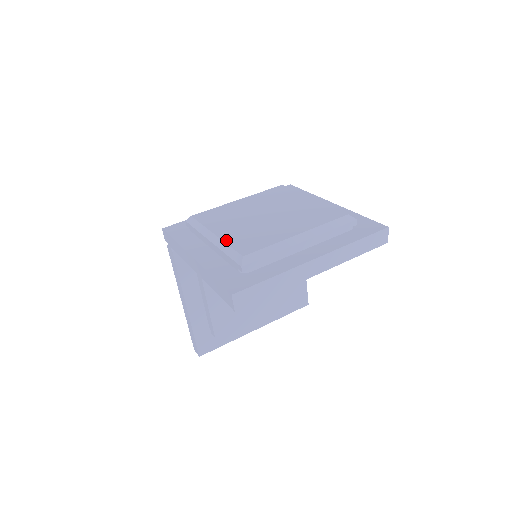
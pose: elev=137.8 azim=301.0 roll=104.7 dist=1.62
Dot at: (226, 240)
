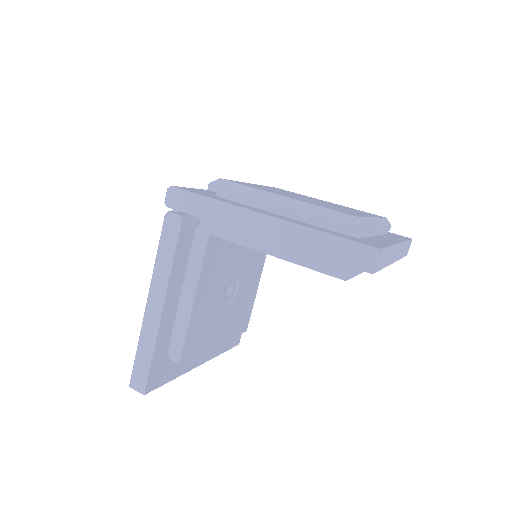
Dot at: (311, 203)
